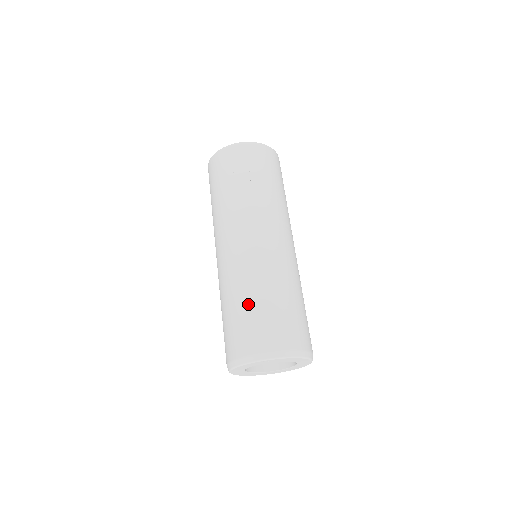
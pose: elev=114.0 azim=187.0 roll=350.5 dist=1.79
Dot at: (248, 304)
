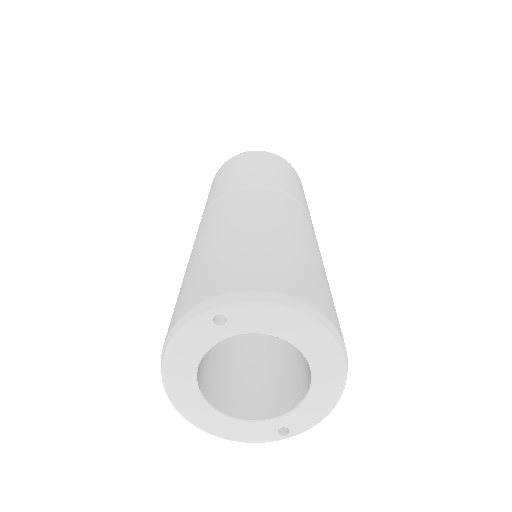
Dot at: (207, 254)
